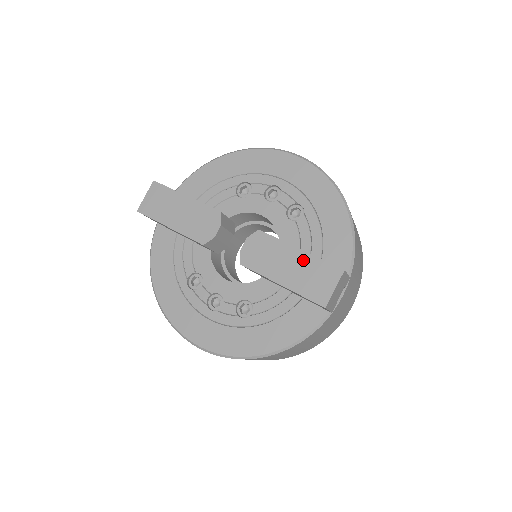
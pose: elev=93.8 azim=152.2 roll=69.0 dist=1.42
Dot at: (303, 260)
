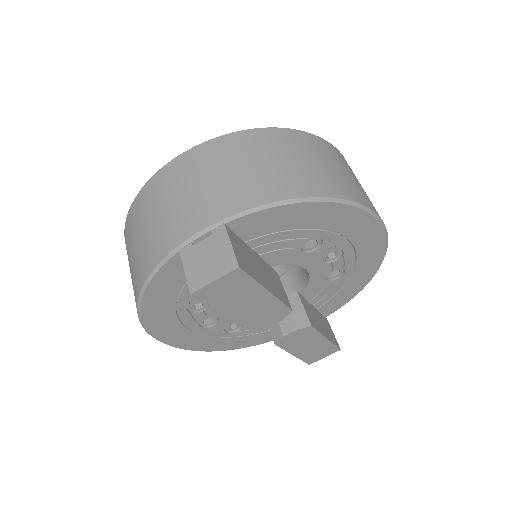
Dot at: (323, 345)
